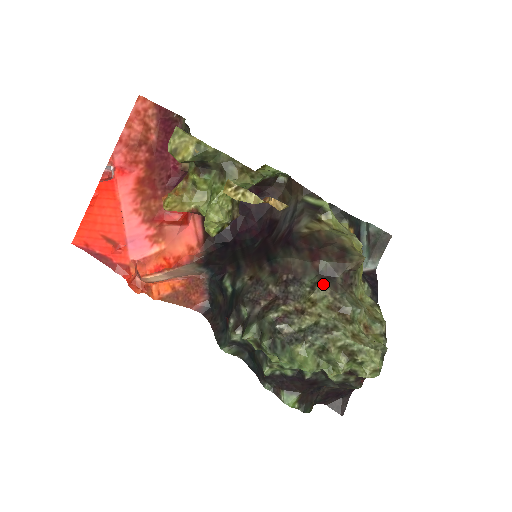
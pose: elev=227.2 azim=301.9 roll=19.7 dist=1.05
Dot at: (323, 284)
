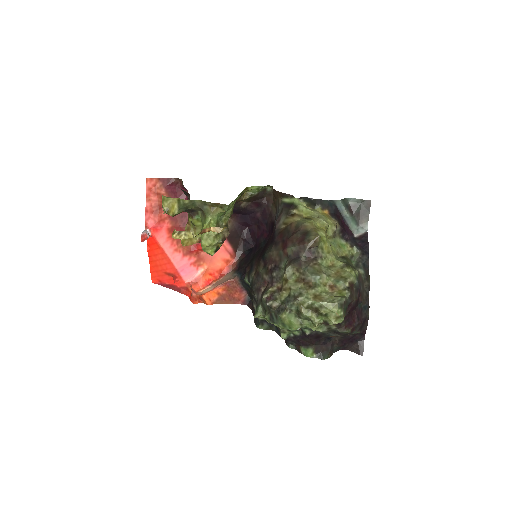
Dot at: (290, 265)
